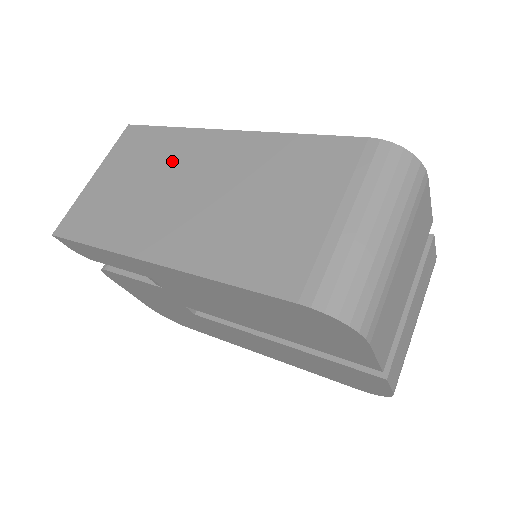
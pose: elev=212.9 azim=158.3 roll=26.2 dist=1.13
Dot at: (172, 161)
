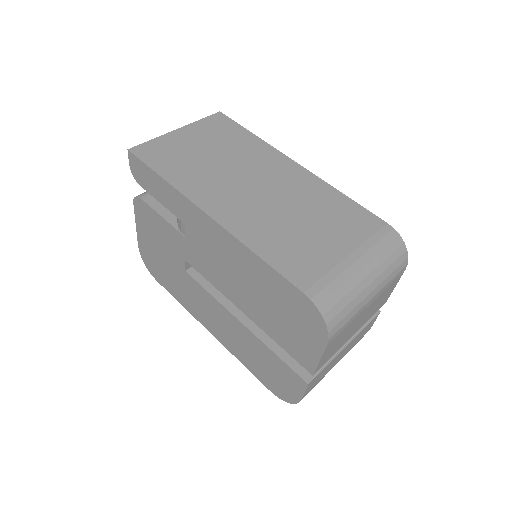
Dot at: (246, 156)
